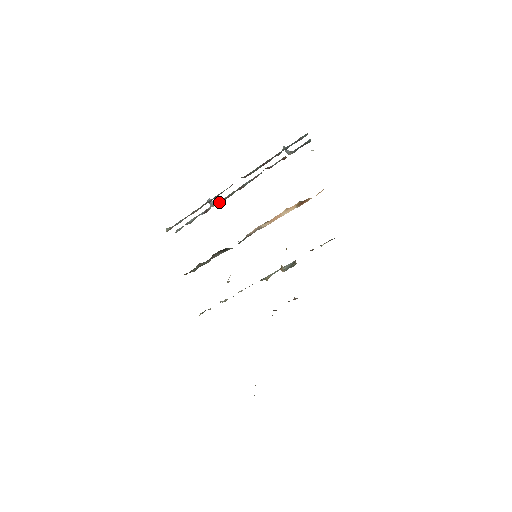
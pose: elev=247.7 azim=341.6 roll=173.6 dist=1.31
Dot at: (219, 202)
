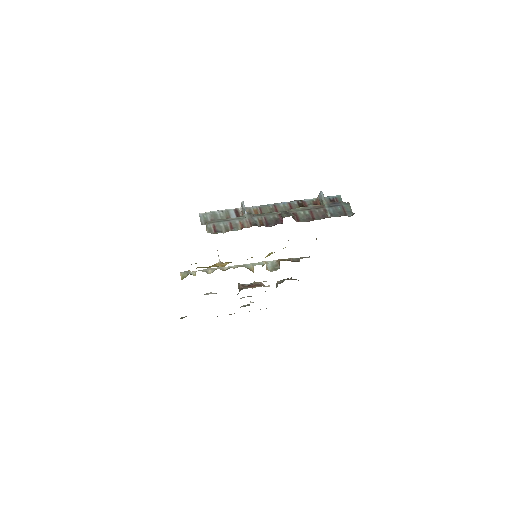
Dot at: (252, 211)
